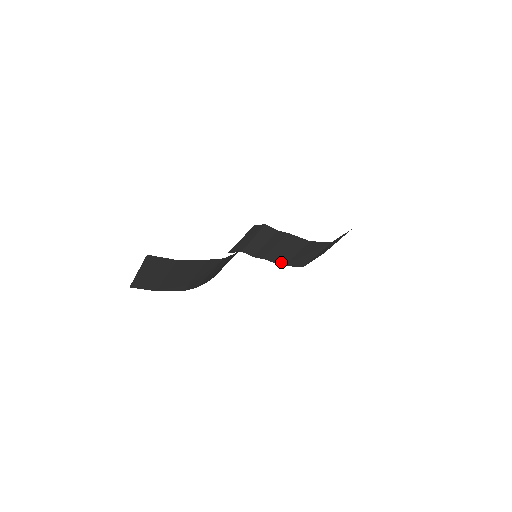
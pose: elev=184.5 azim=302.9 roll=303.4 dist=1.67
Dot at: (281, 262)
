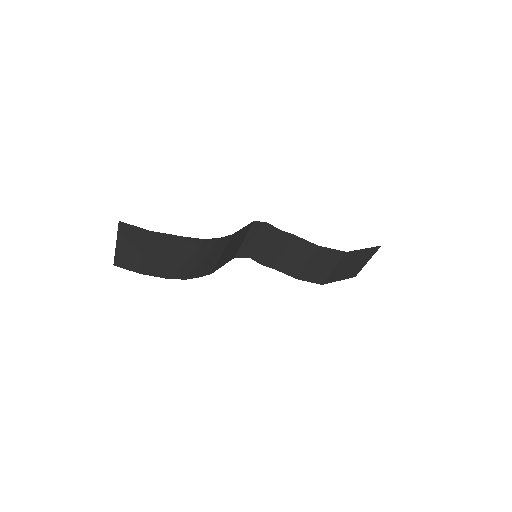
Dot at: (293, 274)
